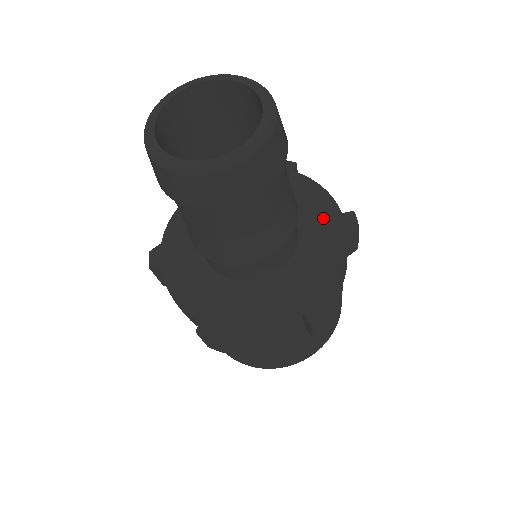
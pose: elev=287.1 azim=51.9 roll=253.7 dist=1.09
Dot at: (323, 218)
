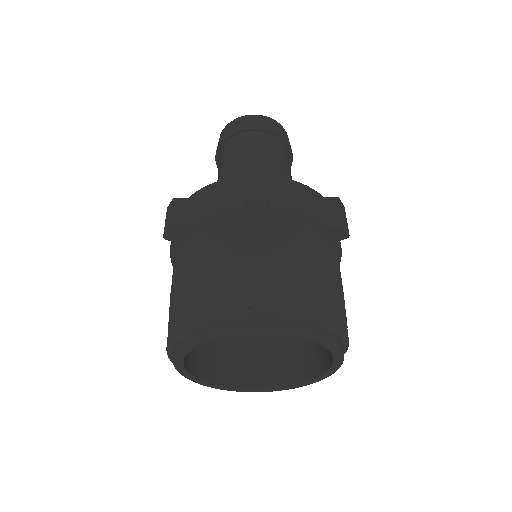
Dot at: occluded
